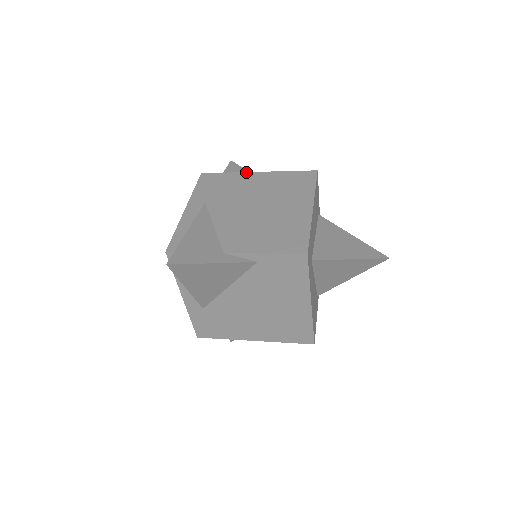
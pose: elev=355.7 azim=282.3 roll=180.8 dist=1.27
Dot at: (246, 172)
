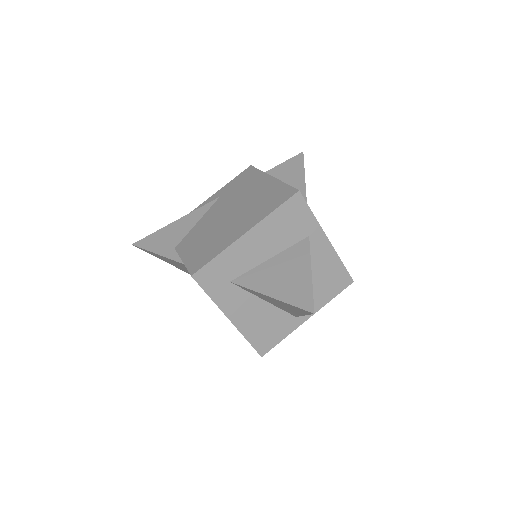
Dot at: (267, 174)
